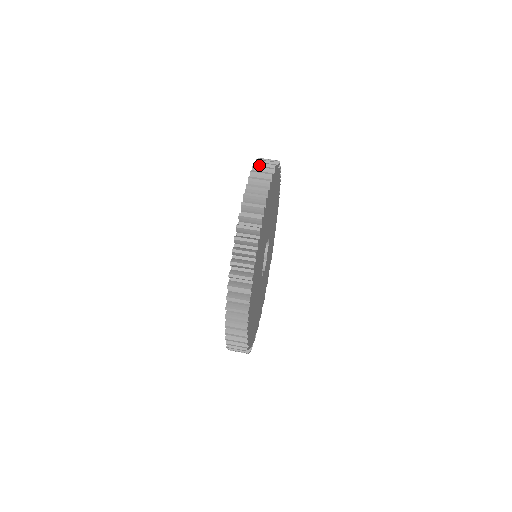
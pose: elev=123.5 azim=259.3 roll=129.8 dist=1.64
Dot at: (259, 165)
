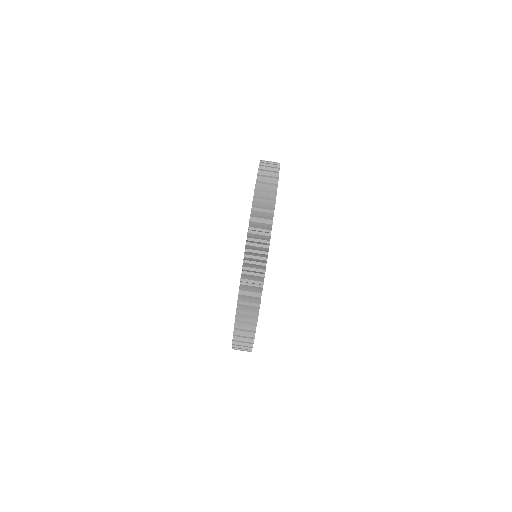
Dot at: occluded
